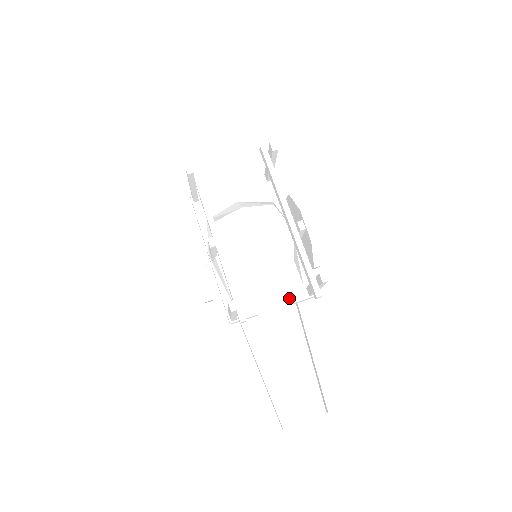
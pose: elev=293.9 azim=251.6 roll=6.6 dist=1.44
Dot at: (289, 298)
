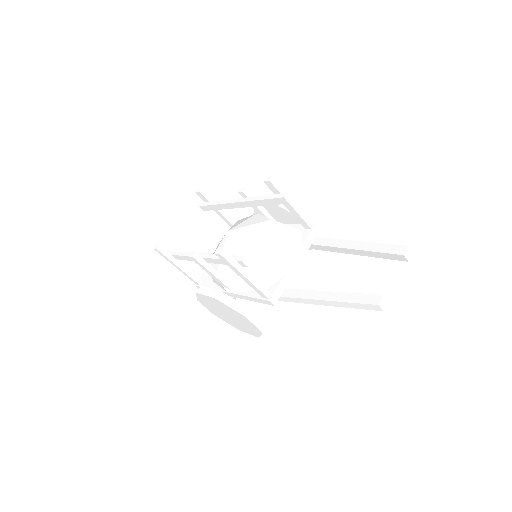
Dot at: (296, 243)
